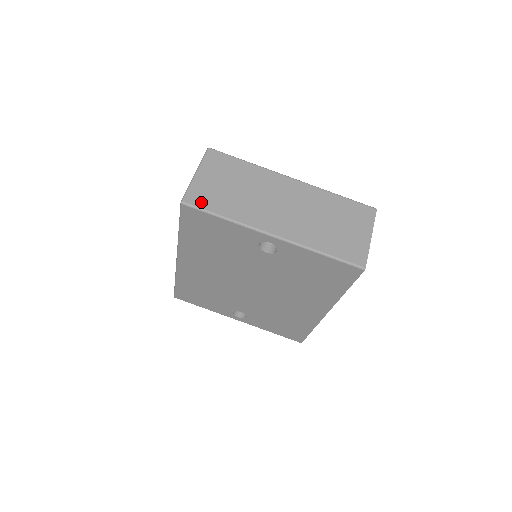
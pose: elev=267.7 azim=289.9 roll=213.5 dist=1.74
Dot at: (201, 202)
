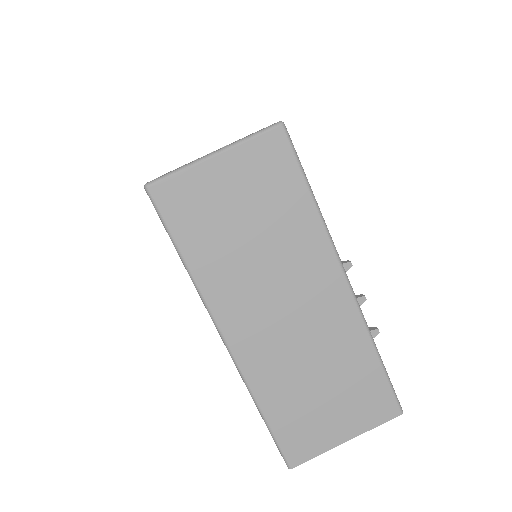
Dot at: (174, 210)
